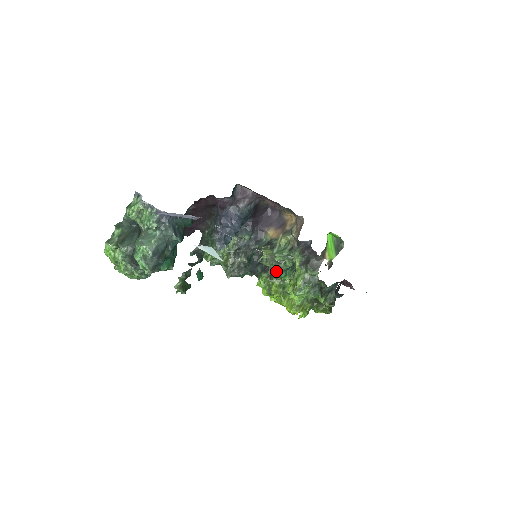
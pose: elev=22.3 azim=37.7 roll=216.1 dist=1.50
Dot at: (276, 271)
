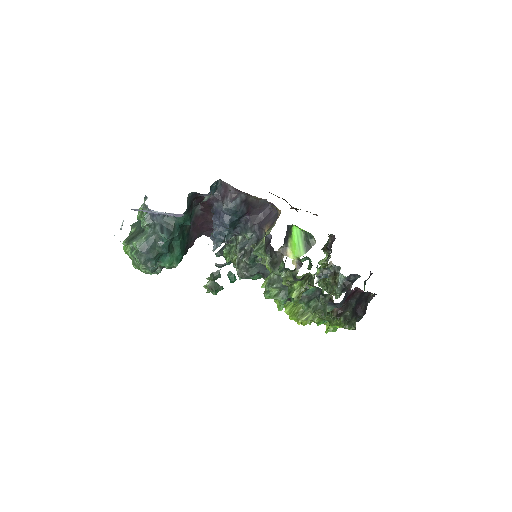
Dot at: occluded
